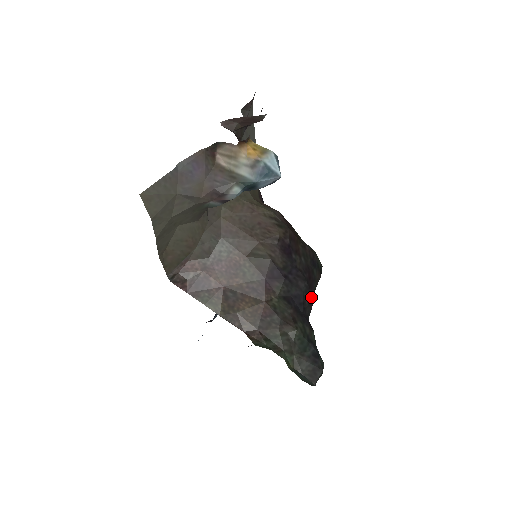
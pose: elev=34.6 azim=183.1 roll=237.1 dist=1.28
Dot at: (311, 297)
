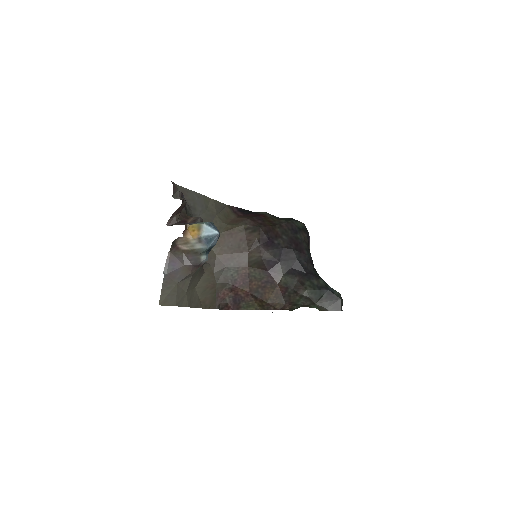
Dot at: (306, 256)
